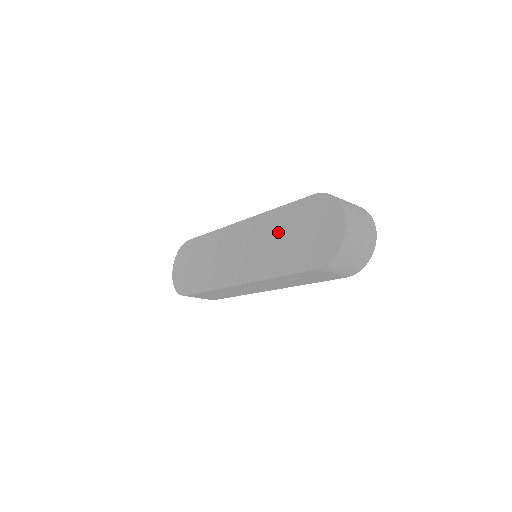
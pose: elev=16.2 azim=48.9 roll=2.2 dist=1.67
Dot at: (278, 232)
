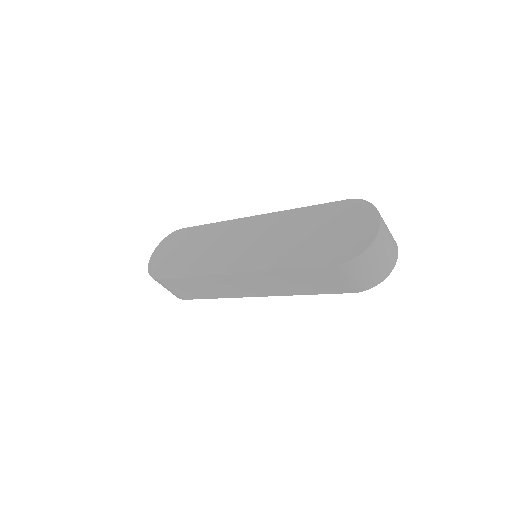
Dot at: (296, 228)
